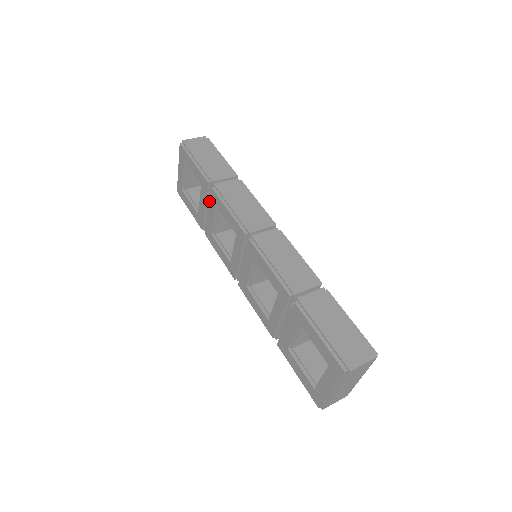
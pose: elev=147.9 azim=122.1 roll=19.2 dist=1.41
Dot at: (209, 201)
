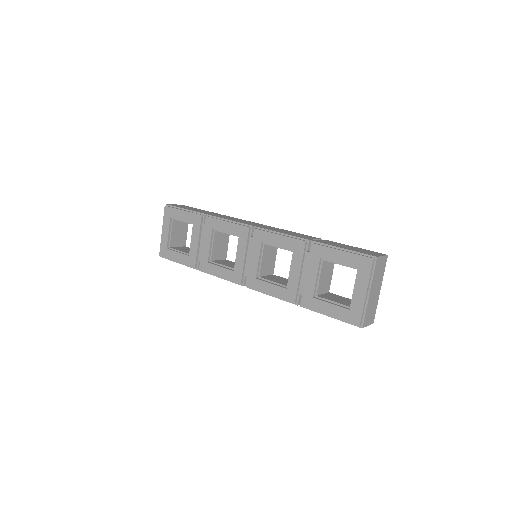
Dot at: (203, 231)
